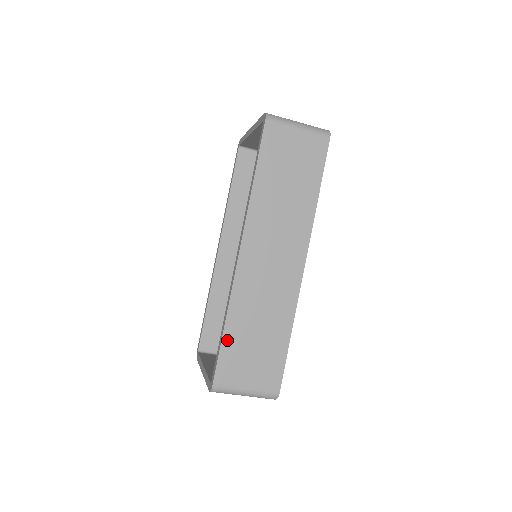
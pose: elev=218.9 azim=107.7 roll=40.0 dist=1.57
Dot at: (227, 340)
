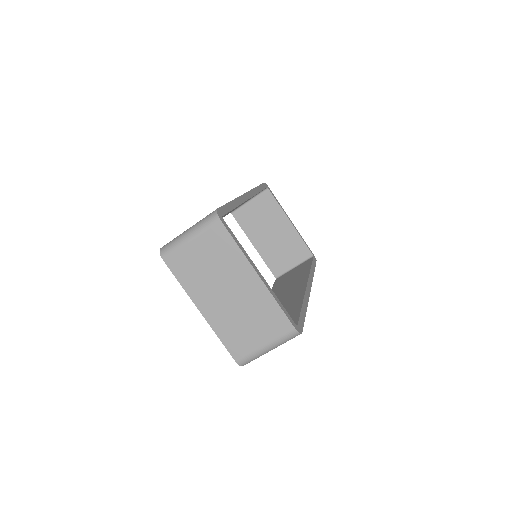
Dot at: occluded
